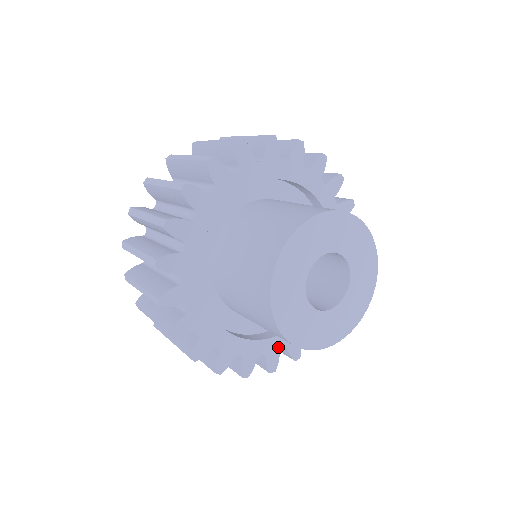
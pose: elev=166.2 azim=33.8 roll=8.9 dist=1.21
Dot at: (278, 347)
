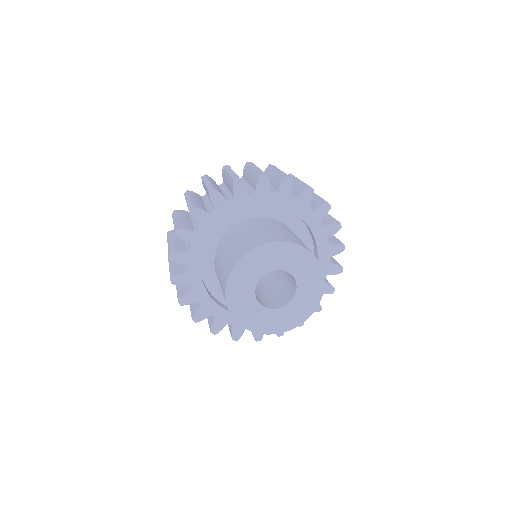
Dot at: occluded
